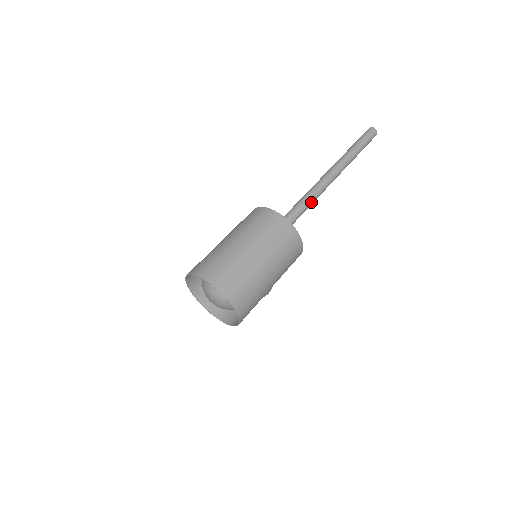
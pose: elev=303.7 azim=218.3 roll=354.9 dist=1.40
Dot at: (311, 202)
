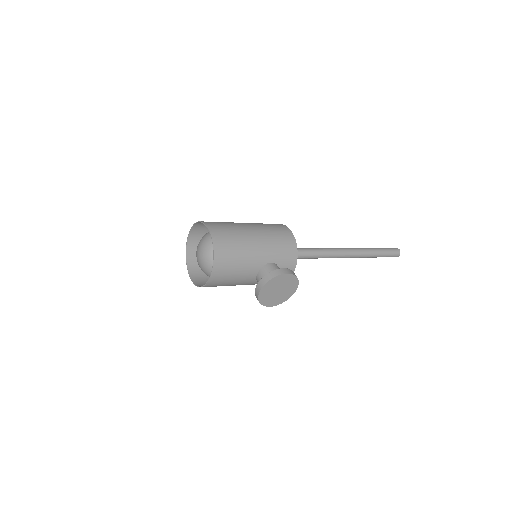
Dot at: (318, 249)
